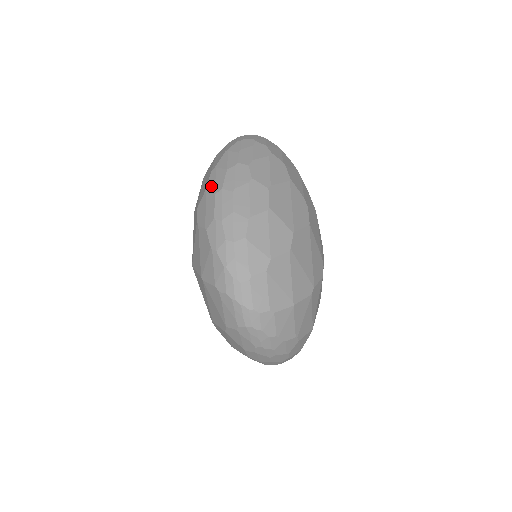
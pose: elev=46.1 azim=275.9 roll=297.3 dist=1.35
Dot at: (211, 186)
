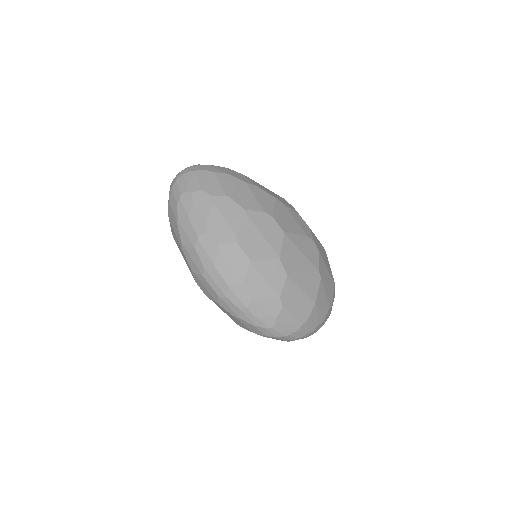
Dot at: (193, 266)
